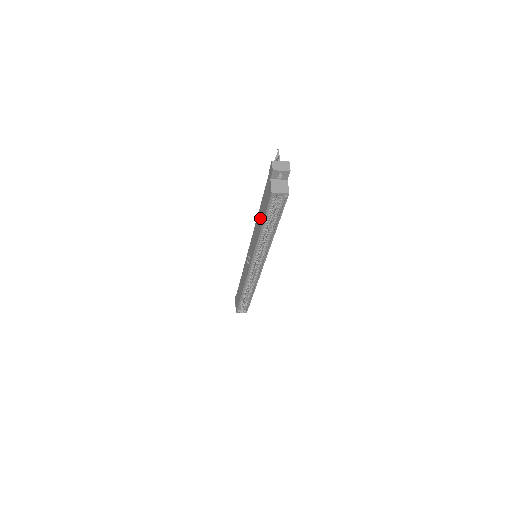
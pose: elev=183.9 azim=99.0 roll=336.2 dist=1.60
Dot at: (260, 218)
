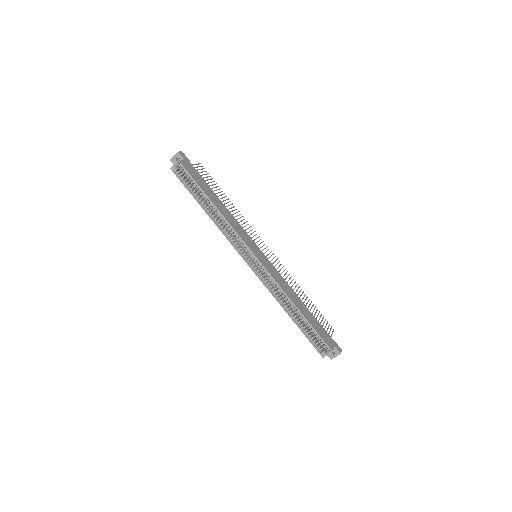
Dot at: occluded
